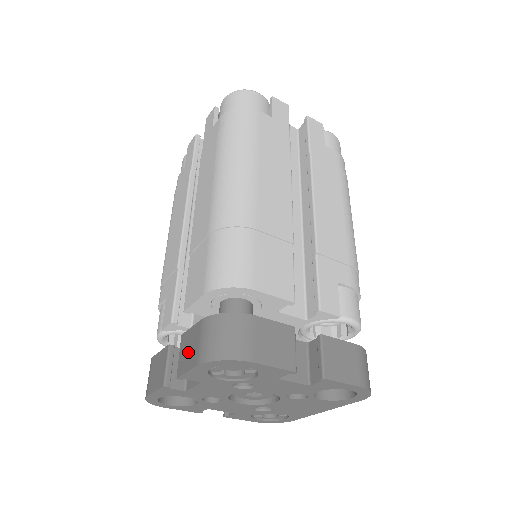
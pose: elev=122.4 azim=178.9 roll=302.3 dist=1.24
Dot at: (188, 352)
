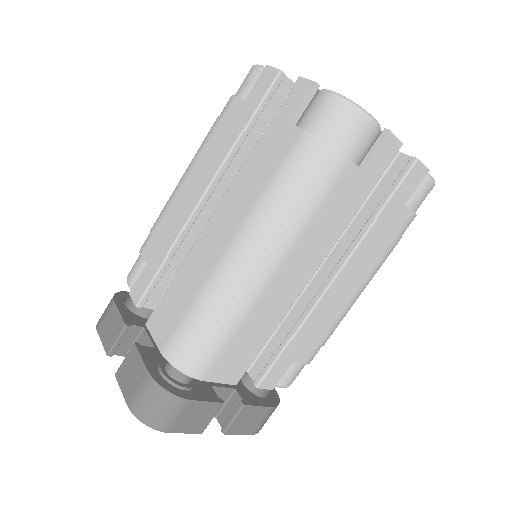
Dot at: (129, 375)
